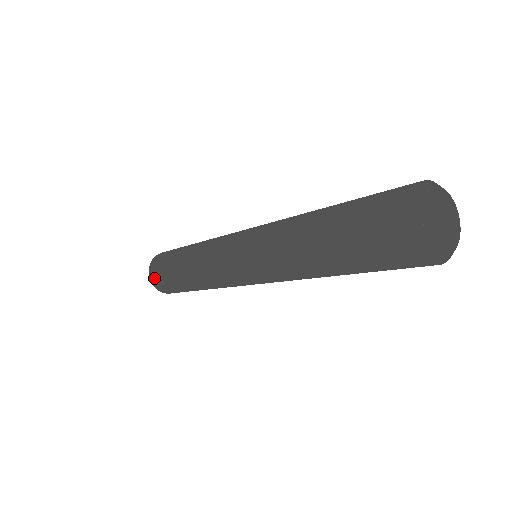
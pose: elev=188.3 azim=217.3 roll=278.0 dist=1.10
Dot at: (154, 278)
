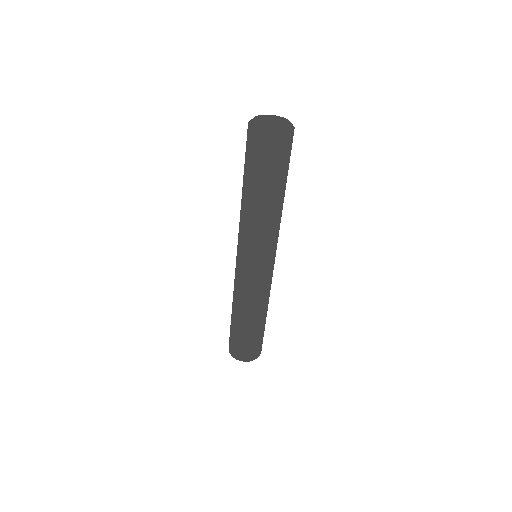
Dot at: (231, 348)
